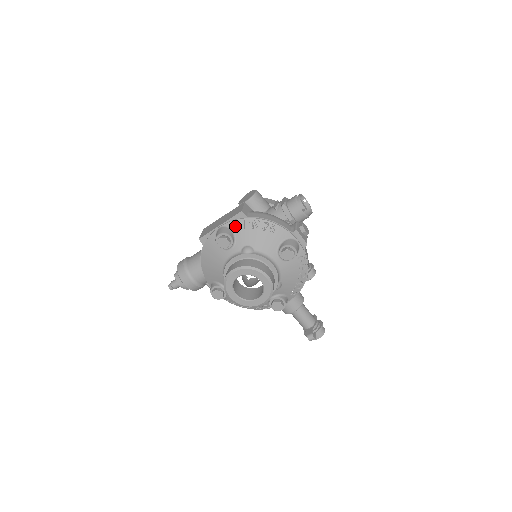
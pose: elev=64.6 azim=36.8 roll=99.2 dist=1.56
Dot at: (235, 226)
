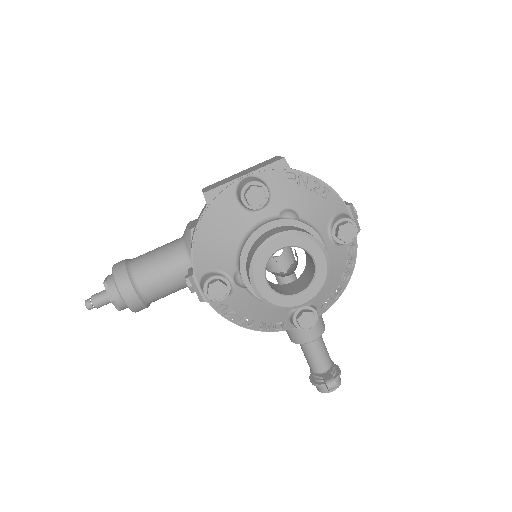
Dot at: (271, 178)
